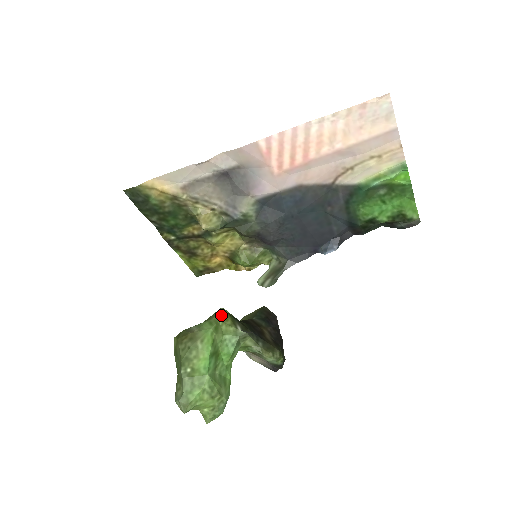
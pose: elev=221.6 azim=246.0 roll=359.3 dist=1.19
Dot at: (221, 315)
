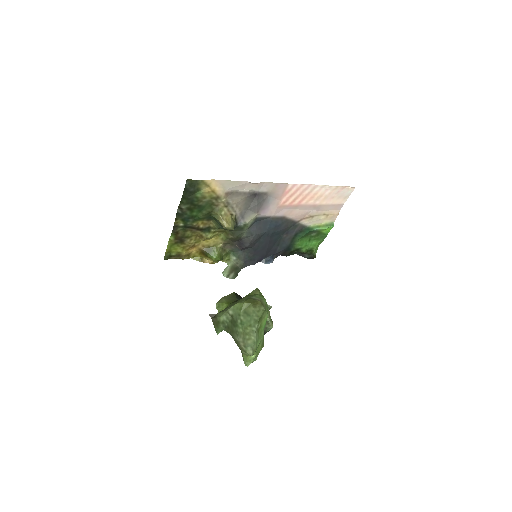
Dot at: occluded
